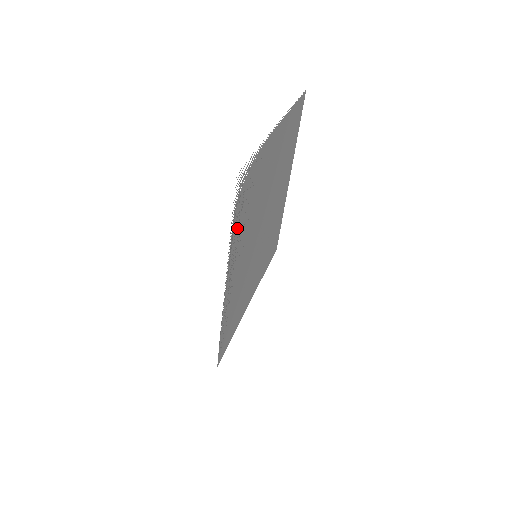
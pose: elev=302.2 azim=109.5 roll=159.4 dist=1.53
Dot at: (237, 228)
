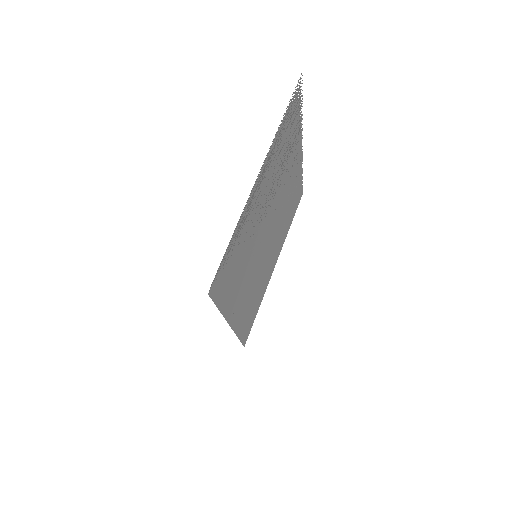
Dot at: (281, 136)
